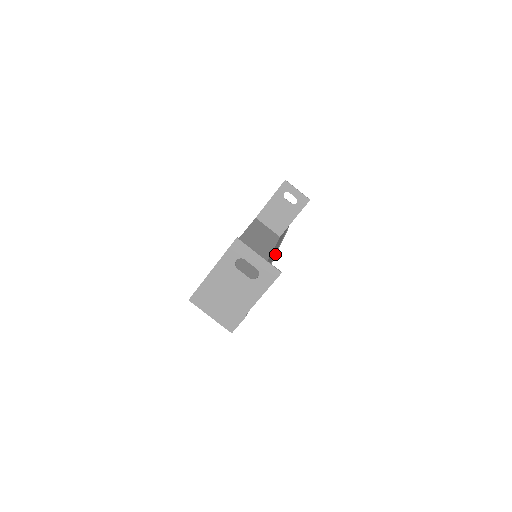
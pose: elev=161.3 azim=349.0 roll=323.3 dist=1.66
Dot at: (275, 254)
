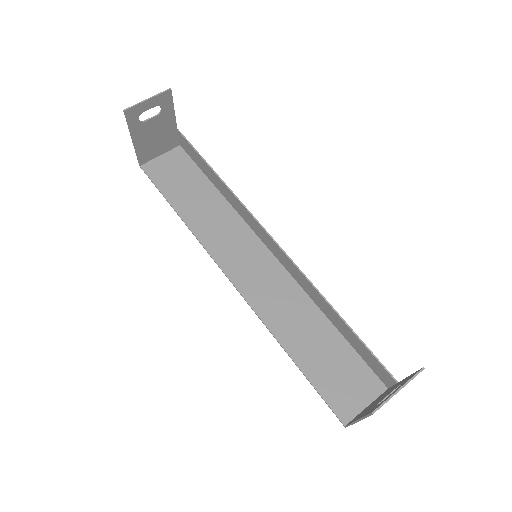
Dot at: (261, 227)
